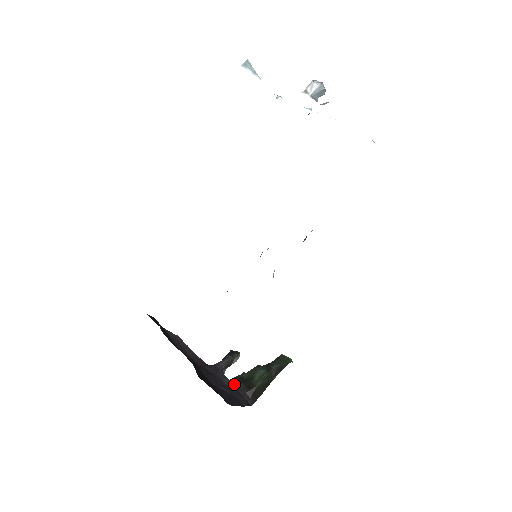
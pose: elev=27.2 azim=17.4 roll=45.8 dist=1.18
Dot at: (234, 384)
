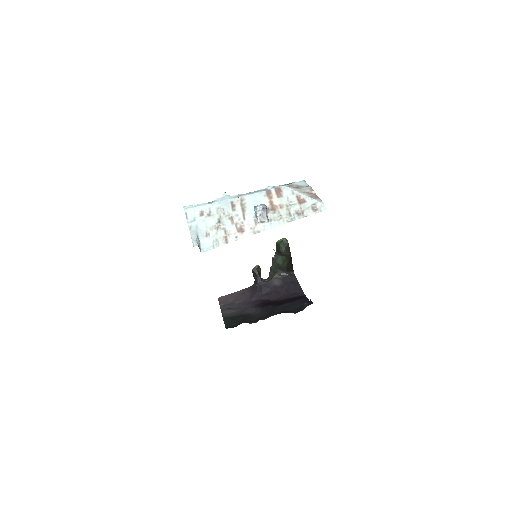
Dot at: (276, 278)
